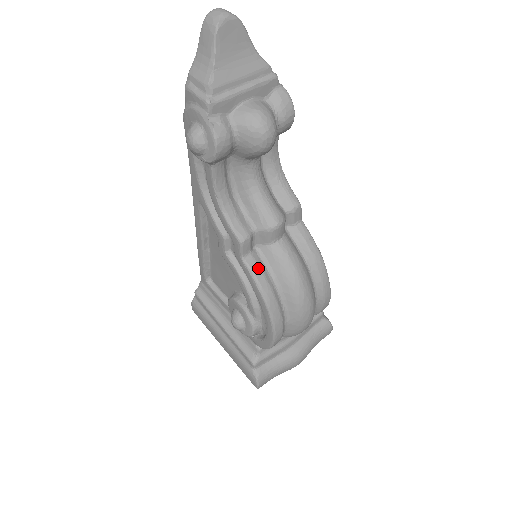
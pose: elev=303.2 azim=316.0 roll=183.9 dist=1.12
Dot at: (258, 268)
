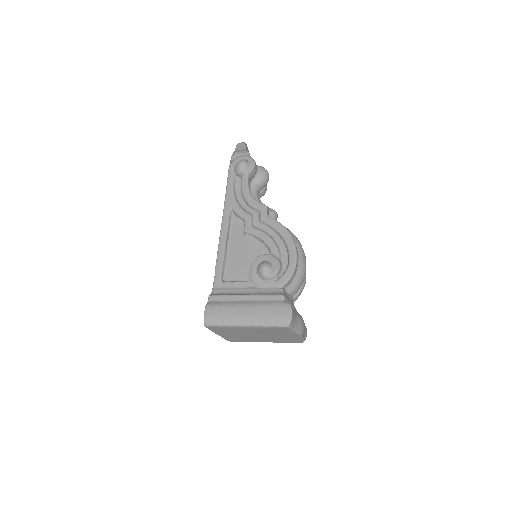
Dot at: occluded
